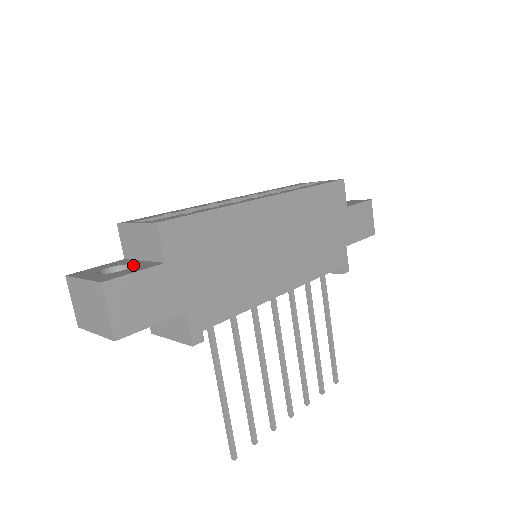
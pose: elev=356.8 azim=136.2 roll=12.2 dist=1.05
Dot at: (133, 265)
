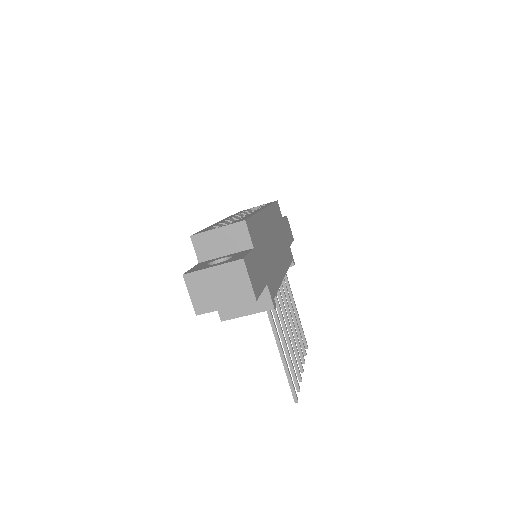
Dot at: (229, 256)
